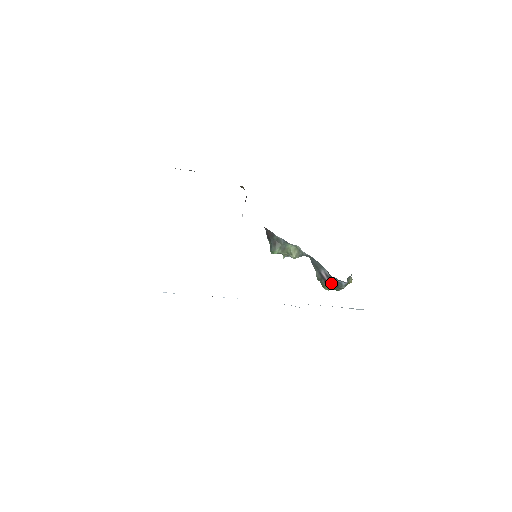
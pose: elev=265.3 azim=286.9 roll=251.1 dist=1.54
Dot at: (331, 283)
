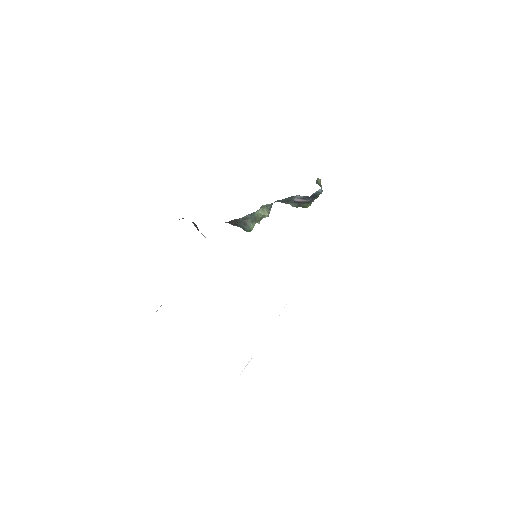
Dot at: (310, 200)
